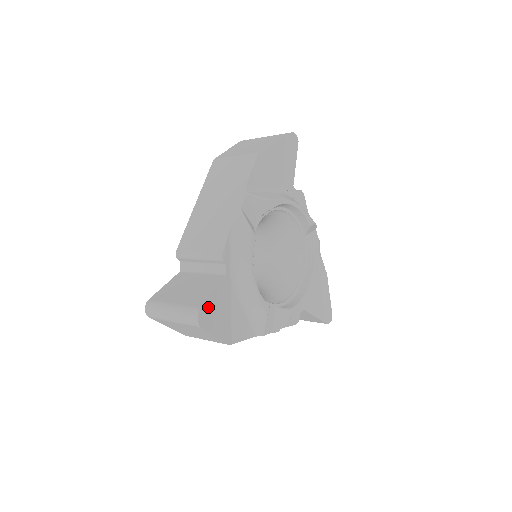
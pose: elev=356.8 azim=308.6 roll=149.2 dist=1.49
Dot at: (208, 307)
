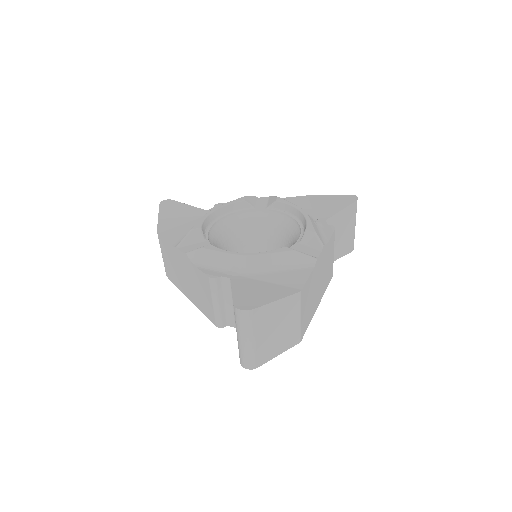
Dot at: (176, 205)
